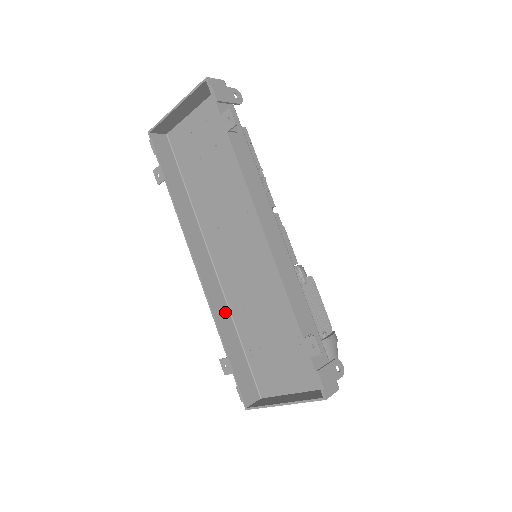
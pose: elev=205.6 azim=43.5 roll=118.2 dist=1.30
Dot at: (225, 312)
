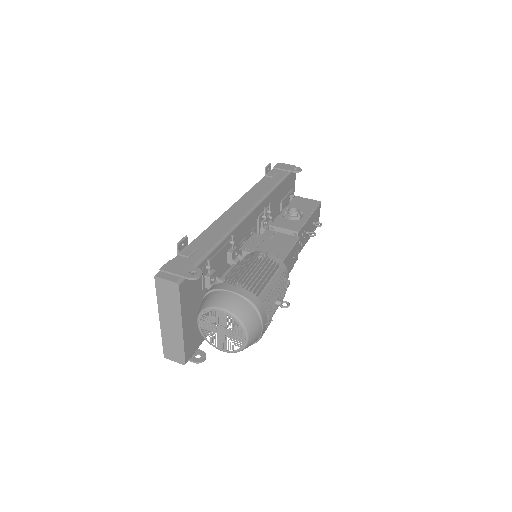
Dot at: occluded
